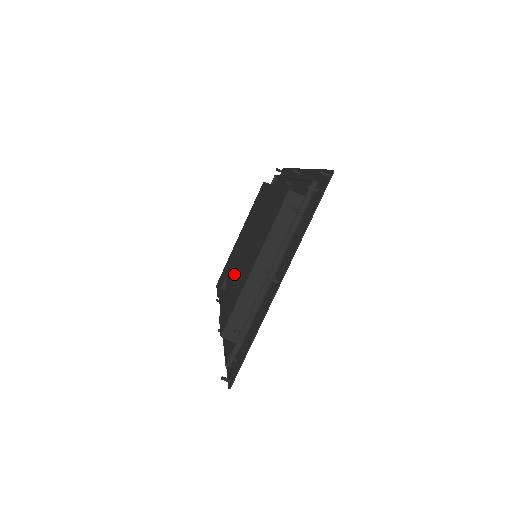
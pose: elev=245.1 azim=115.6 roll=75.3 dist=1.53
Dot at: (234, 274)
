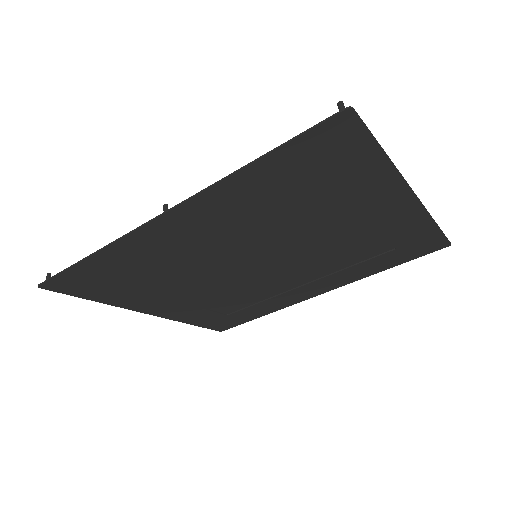
Dot at: occluded
